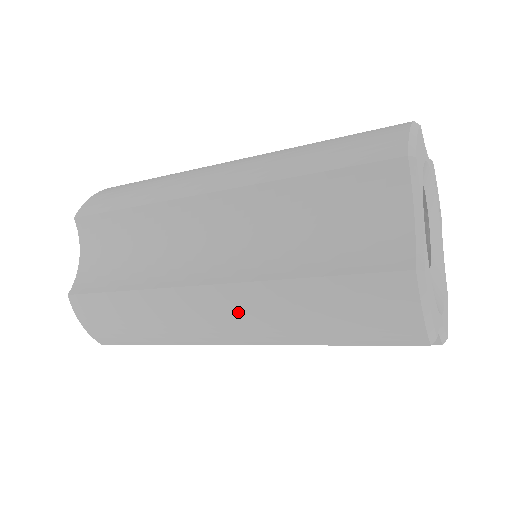
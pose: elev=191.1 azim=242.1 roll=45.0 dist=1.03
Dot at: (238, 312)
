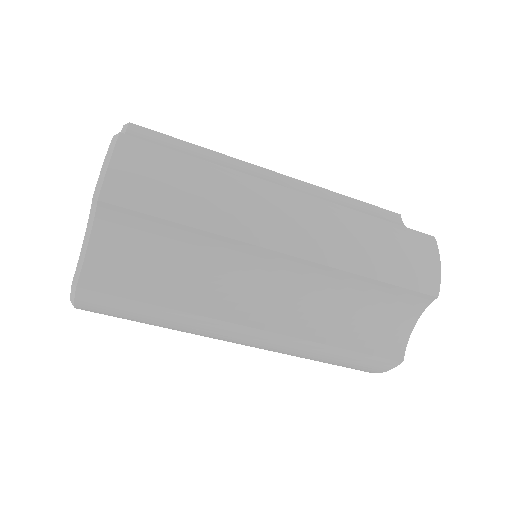
Dot at: (316, 217)
